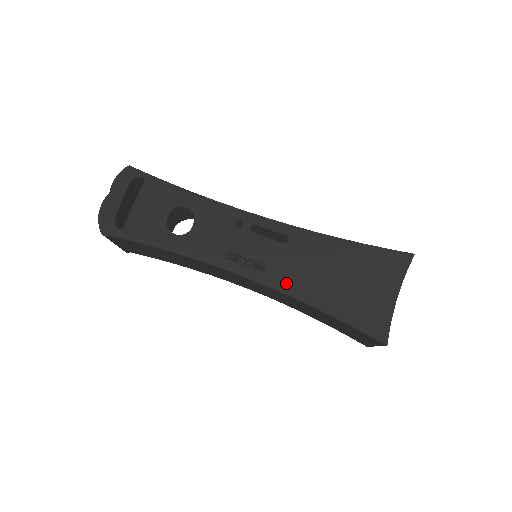
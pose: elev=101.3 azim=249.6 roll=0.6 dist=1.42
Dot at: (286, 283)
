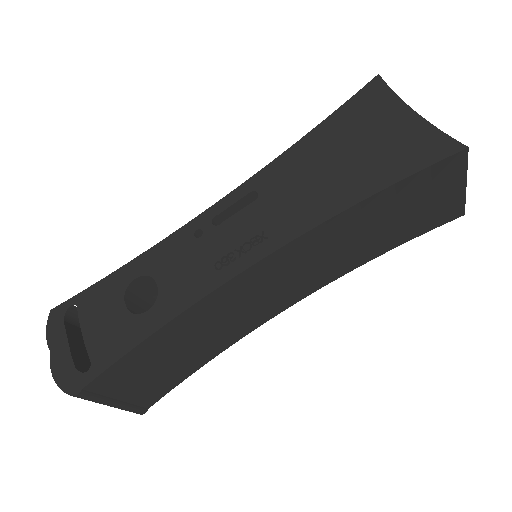
Dot at: (300, 221)
